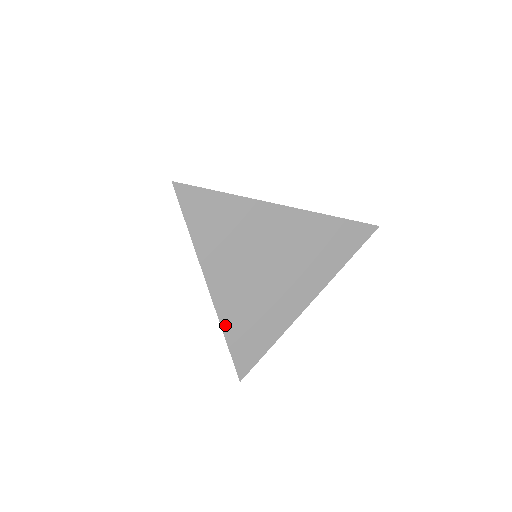
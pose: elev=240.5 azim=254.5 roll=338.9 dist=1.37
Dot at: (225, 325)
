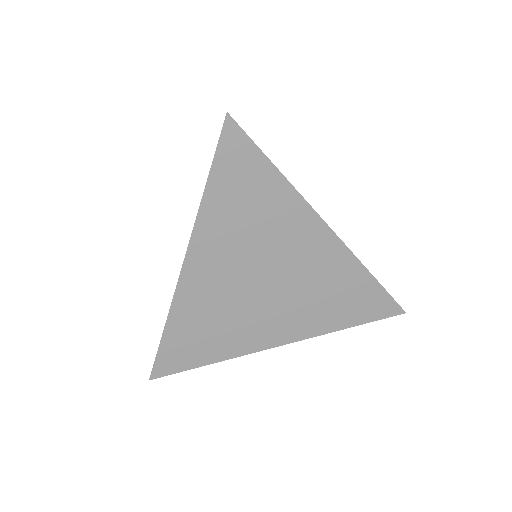
Dot at: (175, 312)
